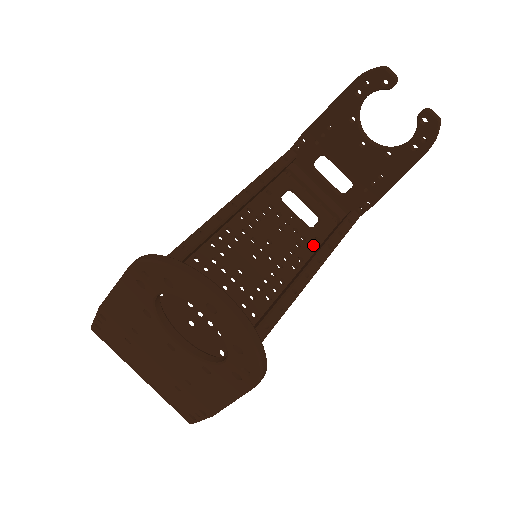
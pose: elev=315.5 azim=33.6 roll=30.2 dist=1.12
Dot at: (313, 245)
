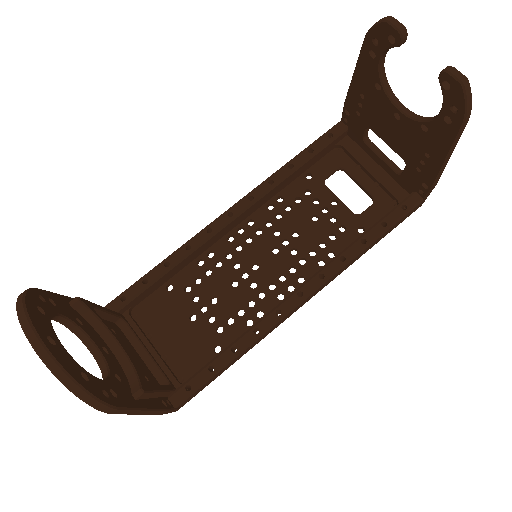
Dot at: (353, 237)
